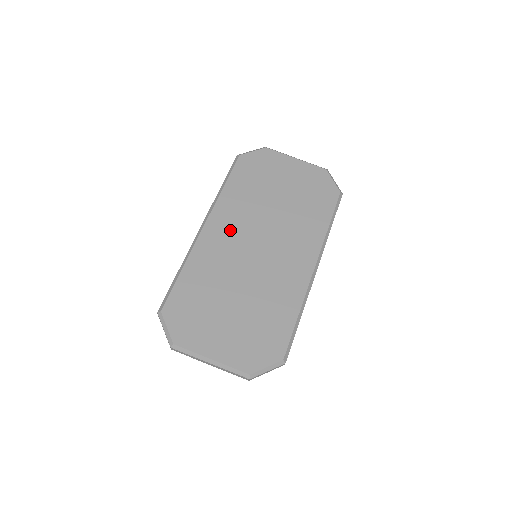
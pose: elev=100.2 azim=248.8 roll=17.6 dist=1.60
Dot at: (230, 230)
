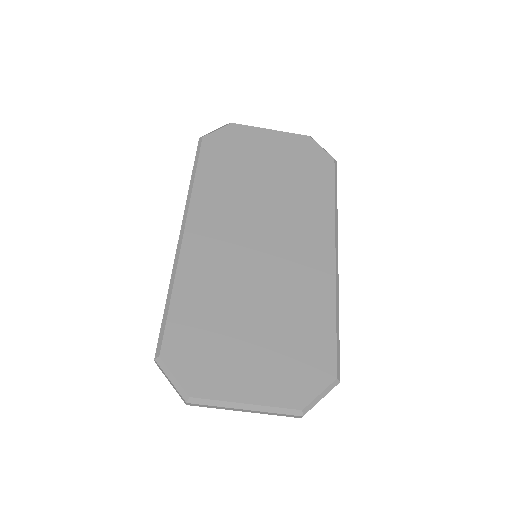
Dot at: (219, 229)
